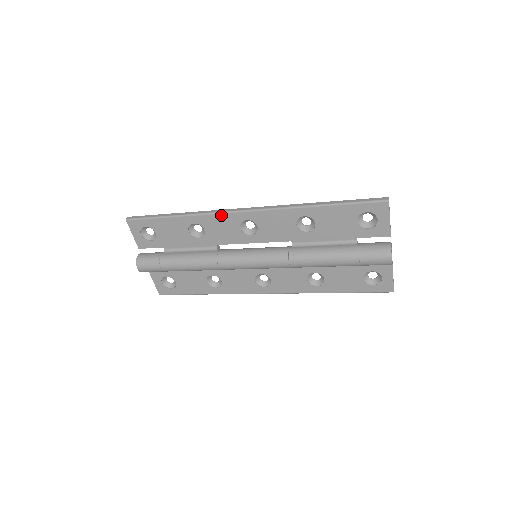
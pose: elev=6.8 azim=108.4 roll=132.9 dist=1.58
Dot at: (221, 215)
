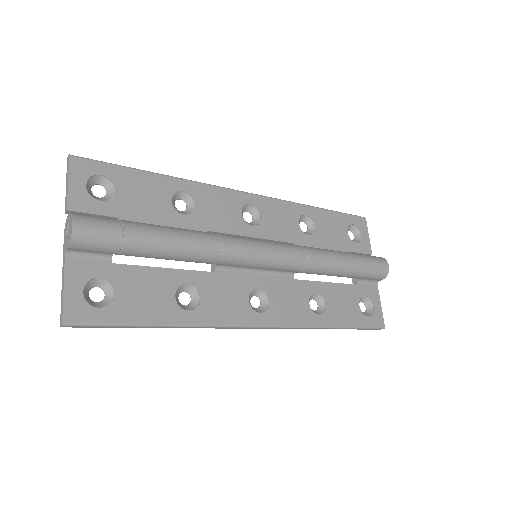
Dot at: (221, 190)
